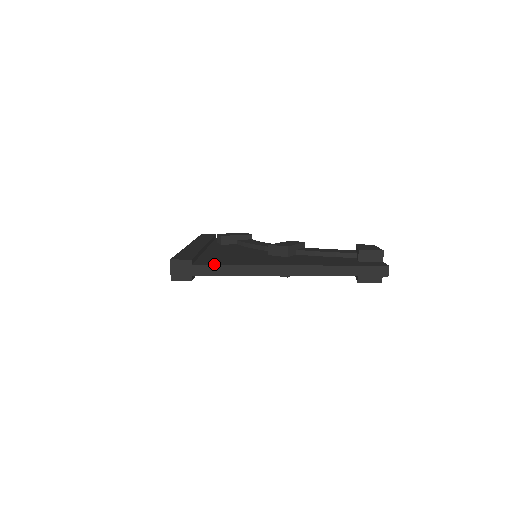
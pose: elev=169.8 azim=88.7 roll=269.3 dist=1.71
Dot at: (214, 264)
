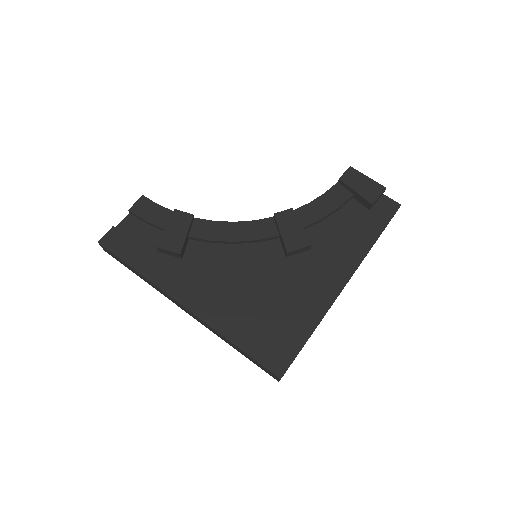
Dot at: (305, 338)
